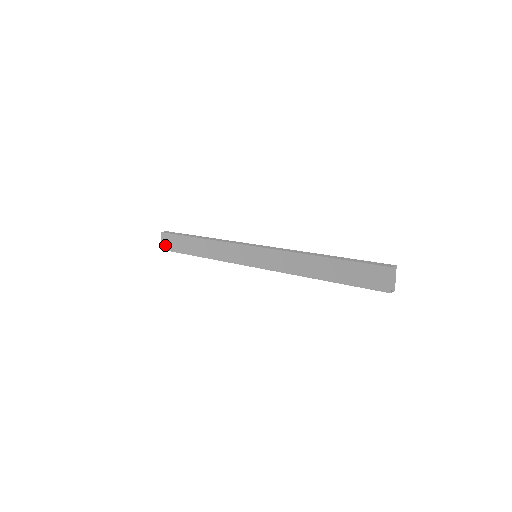
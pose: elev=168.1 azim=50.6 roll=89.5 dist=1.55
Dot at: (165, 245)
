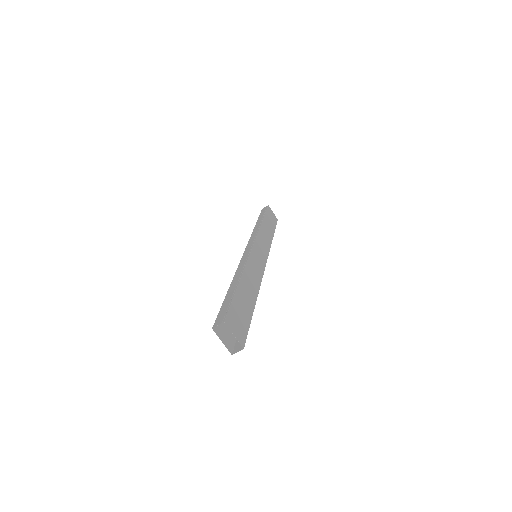
Dot at: occluded
